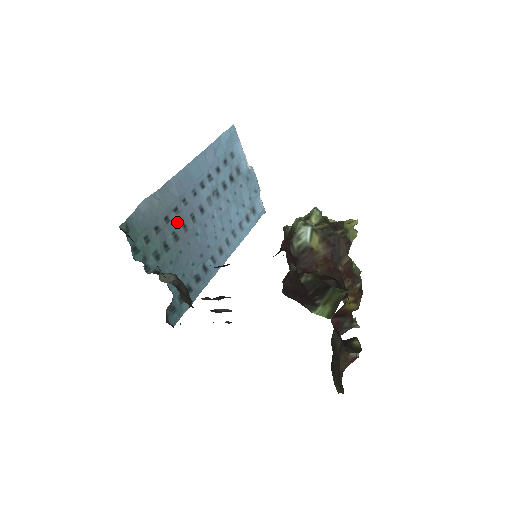
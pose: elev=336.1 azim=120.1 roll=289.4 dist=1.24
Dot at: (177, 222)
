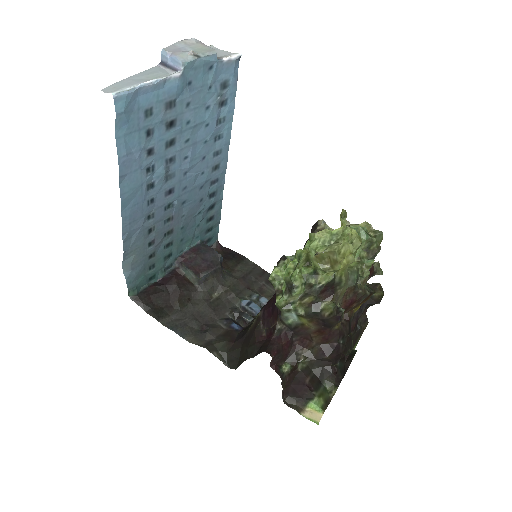
Dot at: (160, 230)
